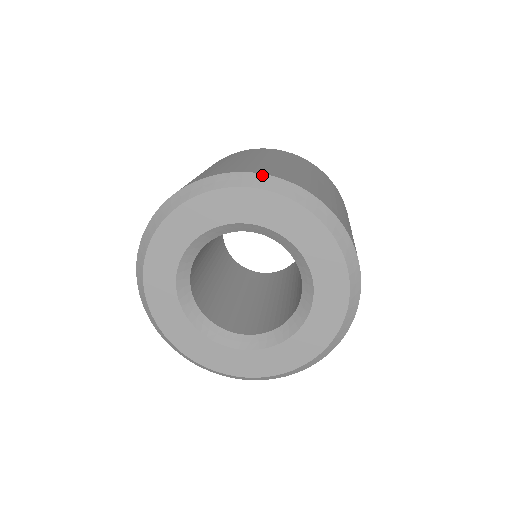
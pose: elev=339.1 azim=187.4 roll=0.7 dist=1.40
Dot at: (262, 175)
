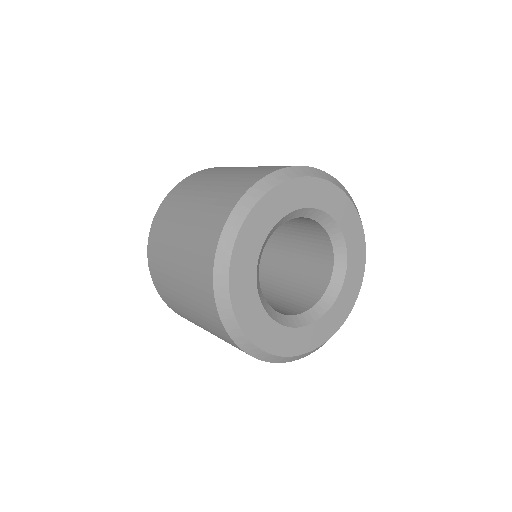
Dot at: (276, 172)
